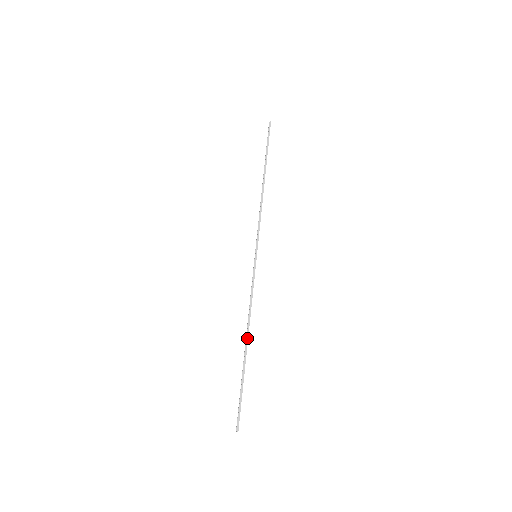
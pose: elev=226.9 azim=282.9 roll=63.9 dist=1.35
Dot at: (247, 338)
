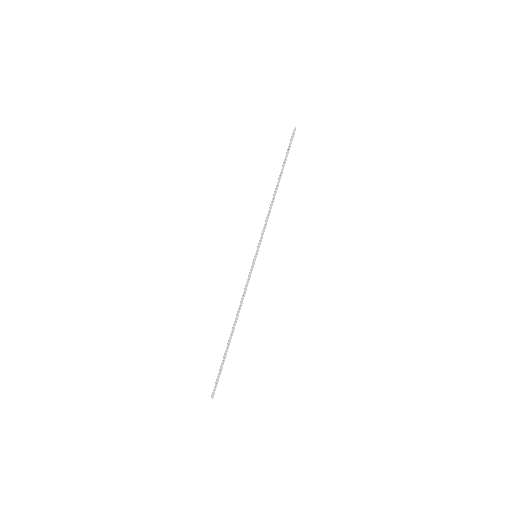
Dot at: occluded
